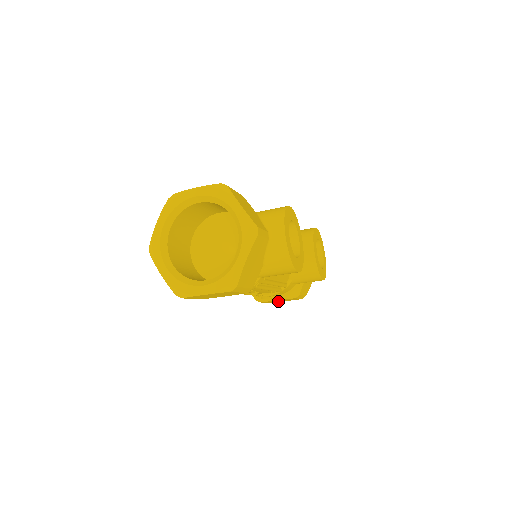
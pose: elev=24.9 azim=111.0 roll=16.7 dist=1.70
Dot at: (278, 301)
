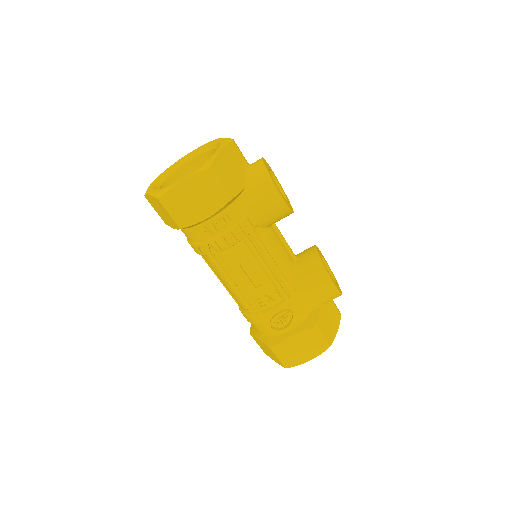
Dot at: (298, 355)
